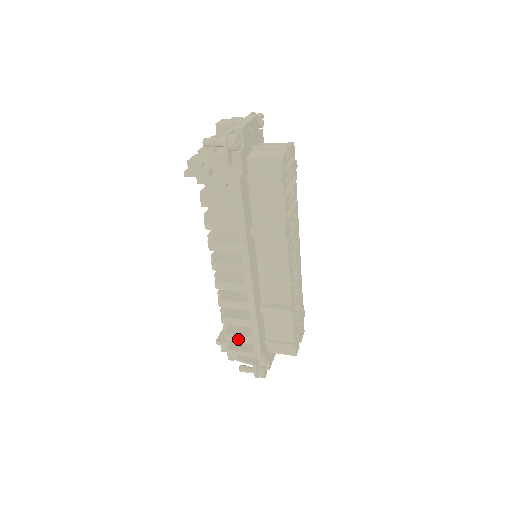
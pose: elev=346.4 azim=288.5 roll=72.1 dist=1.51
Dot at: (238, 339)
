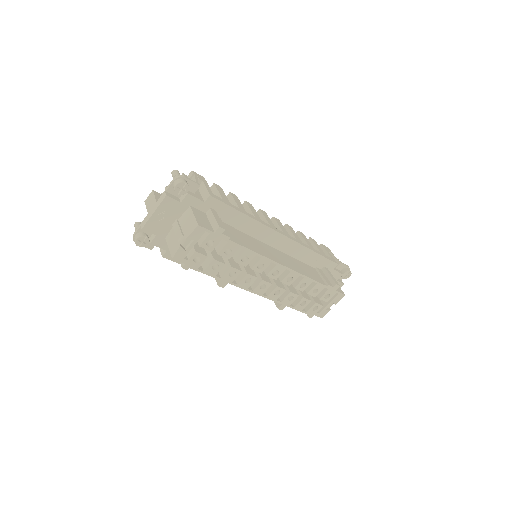
Dot at: occluded
